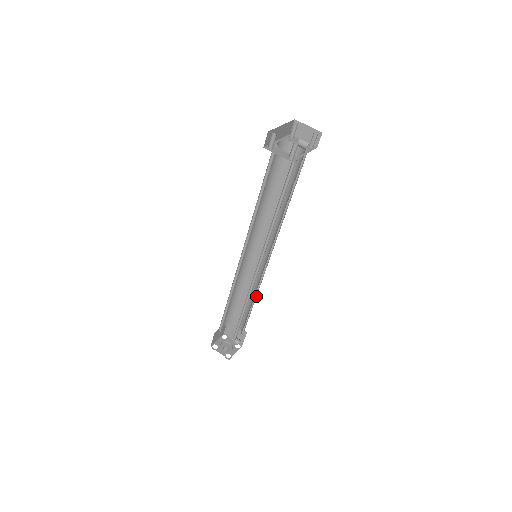
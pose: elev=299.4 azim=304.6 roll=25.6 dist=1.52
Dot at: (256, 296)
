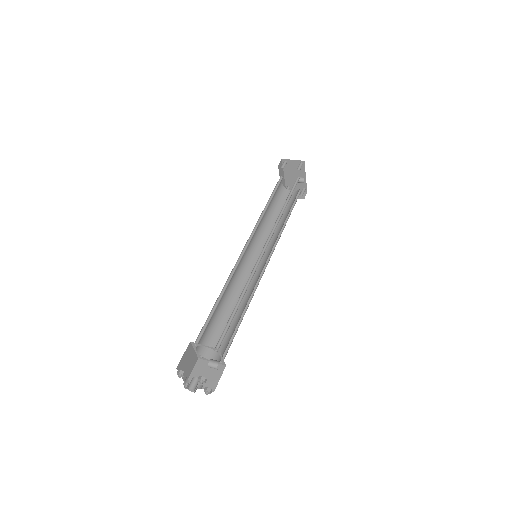
Dot at: occluded
